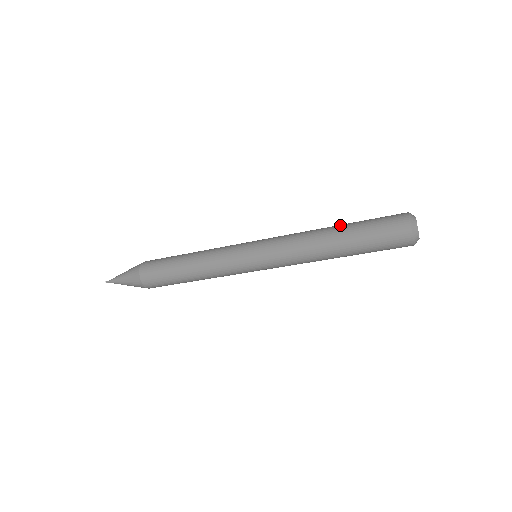
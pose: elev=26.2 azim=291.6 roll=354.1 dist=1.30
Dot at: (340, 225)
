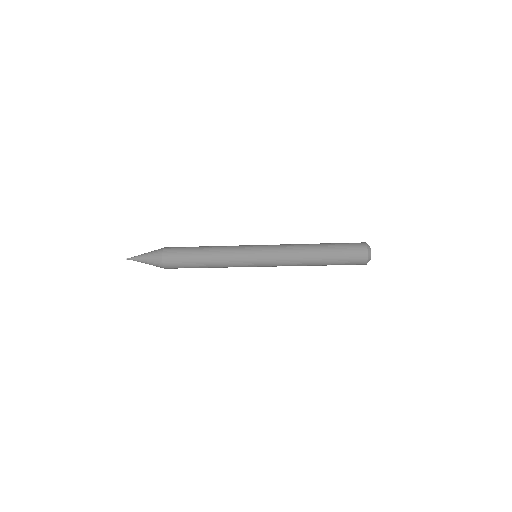
Dot at: (321, 250)
